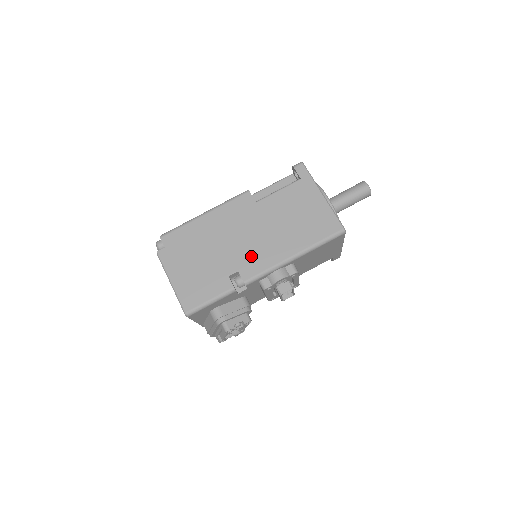
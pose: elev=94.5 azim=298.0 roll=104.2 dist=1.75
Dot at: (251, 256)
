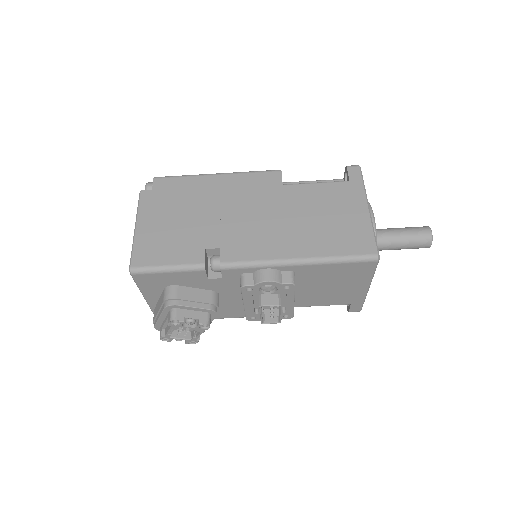
Dot at: (245, 238)
